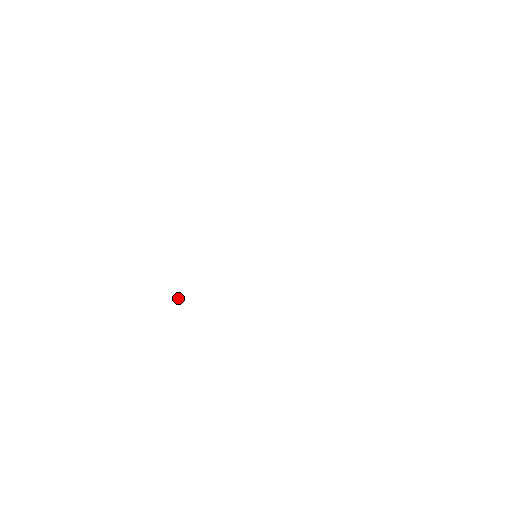
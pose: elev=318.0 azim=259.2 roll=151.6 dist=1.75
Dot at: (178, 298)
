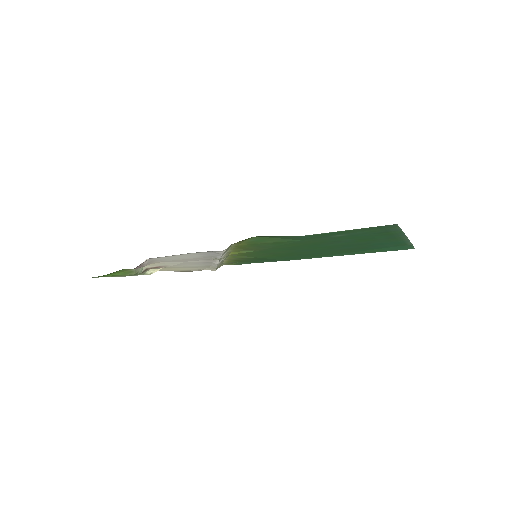
Dot at: occluded
